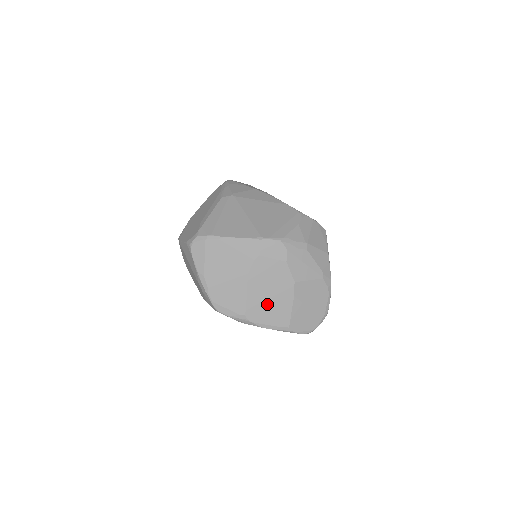
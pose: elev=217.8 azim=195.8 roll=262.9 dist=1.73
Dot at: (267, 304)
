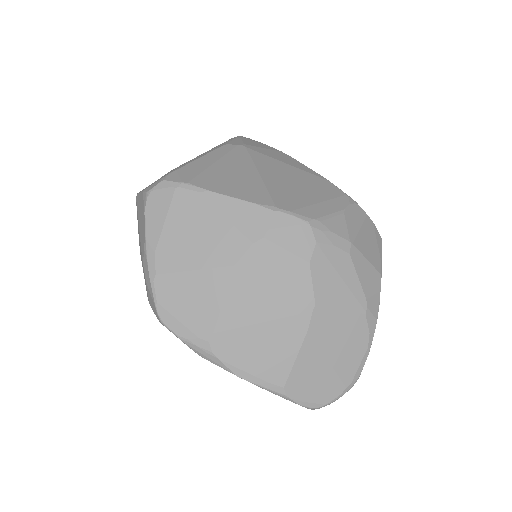
Dot at: (255, 332)
